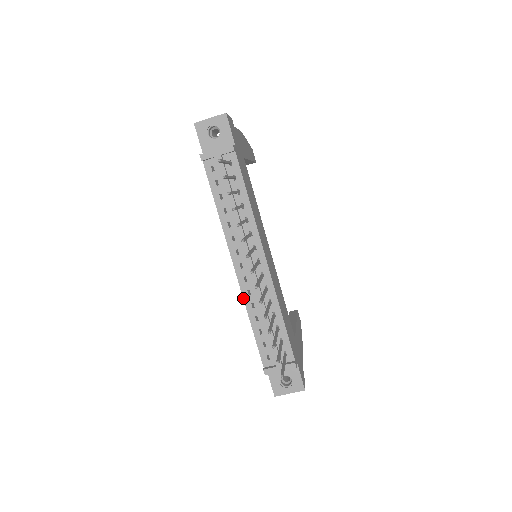
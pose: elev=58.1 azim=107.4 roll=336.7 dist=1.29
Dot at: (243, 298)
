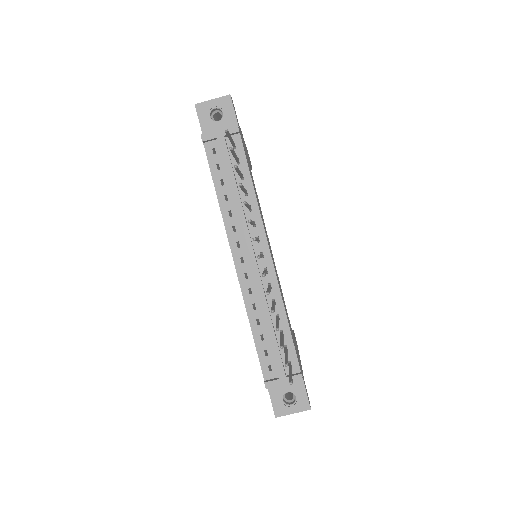
Dot at: (243, 298)
